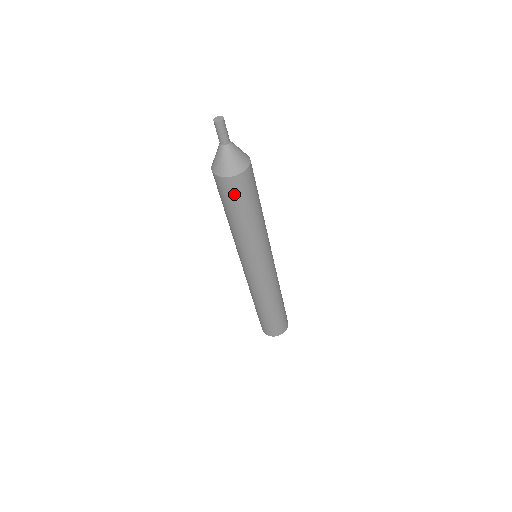
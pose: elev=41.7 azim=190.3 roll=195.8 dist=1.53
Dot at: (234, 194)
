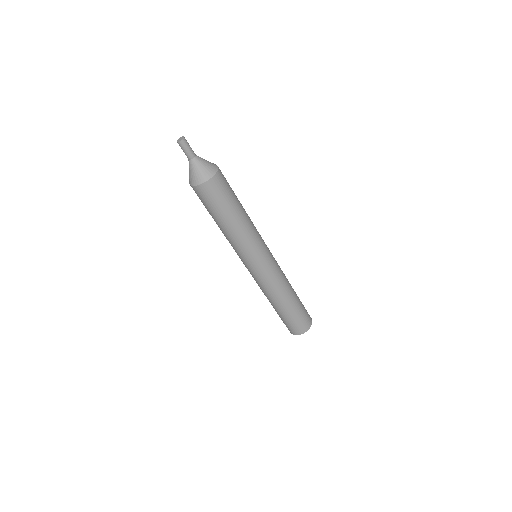
Dot at: (201, 200)
